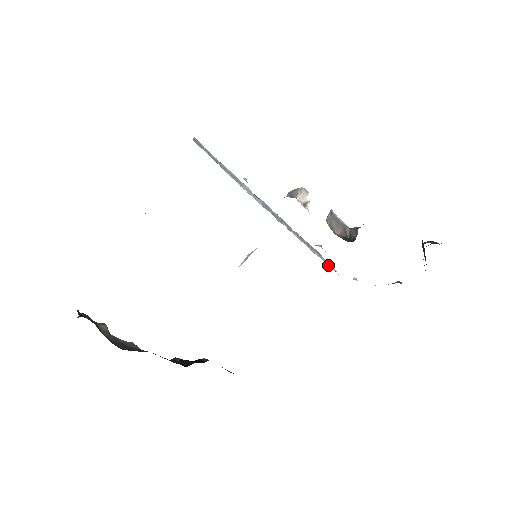
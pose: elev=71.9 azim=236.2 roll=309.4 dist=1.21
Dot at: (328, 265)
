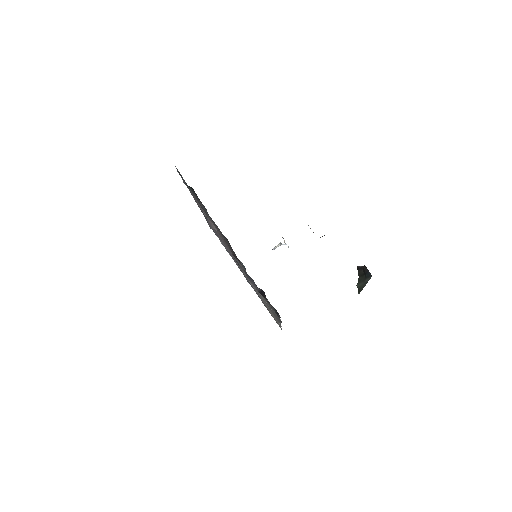
Dot at: occluded
